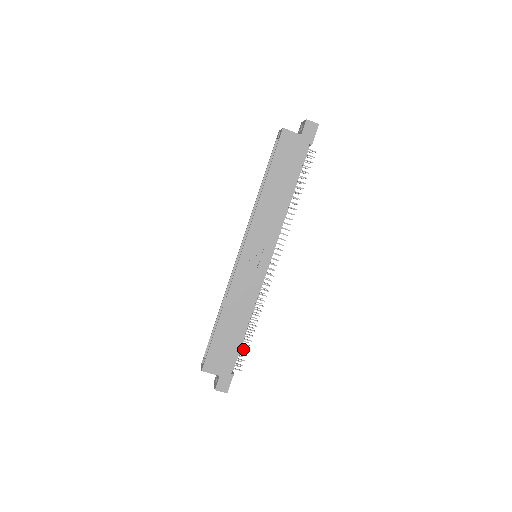
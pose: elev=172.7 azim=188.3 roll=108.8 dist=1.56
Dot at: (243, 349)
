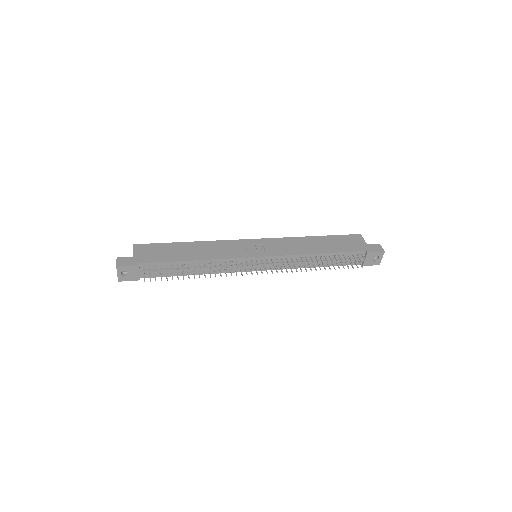
Dot at: (167, 268)
